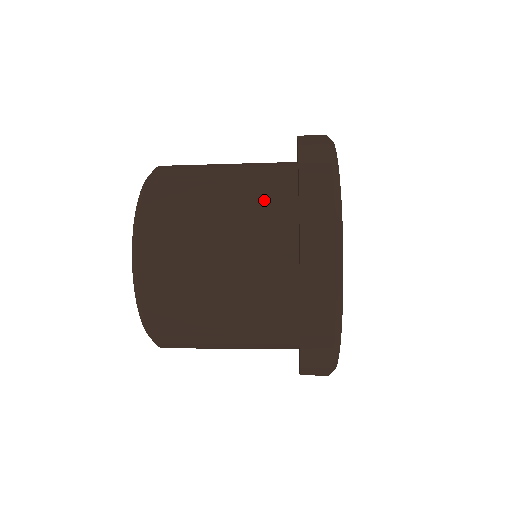
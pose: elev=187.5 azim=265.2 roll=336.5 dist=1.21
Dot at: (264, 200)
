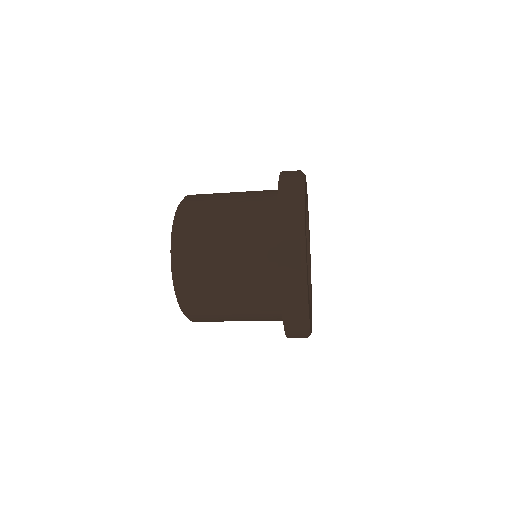
Dot at: (256, 219)
